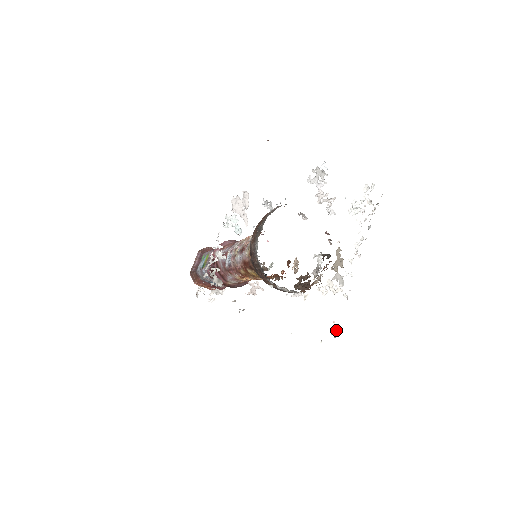
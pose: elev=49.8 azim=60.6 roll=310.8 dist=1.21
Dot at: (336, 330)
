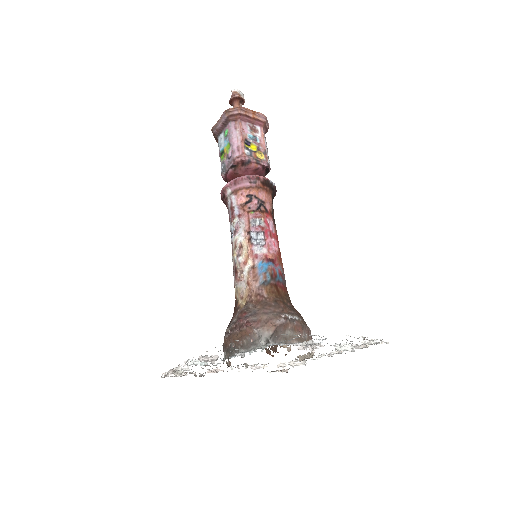
Dot at: (286, 370)
